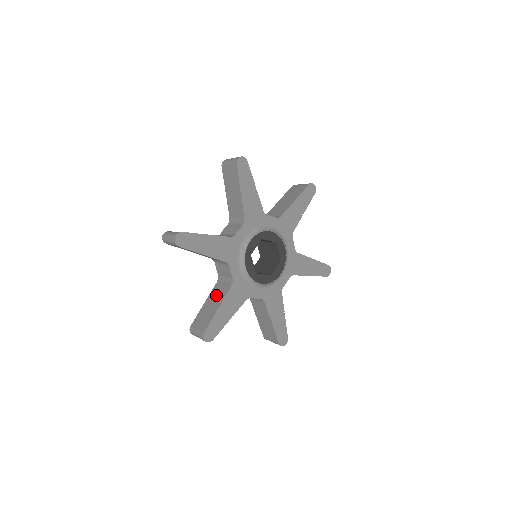
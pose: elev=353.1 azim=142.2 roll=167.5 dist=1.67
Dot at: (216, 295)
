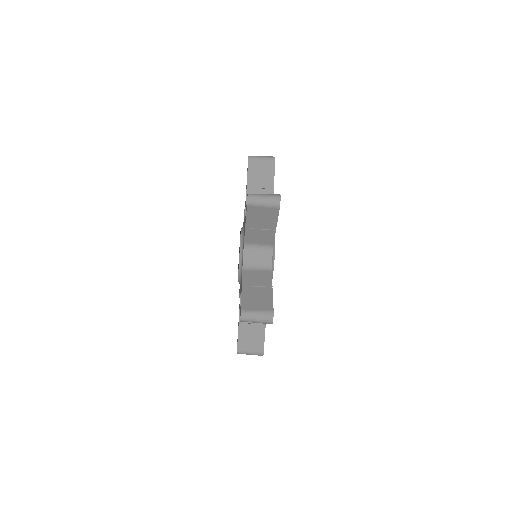
Dot at: (256, 280)
